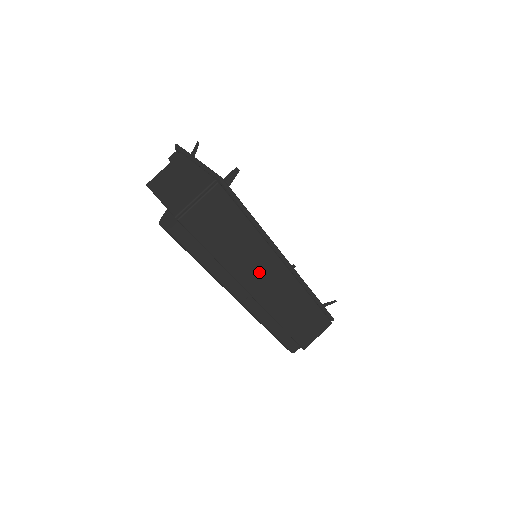
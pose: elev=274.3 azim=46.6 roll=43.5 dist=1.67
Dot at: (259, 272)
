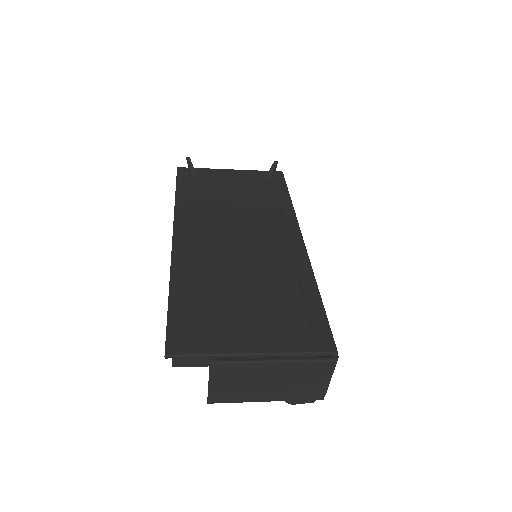
Dot at: occluded
